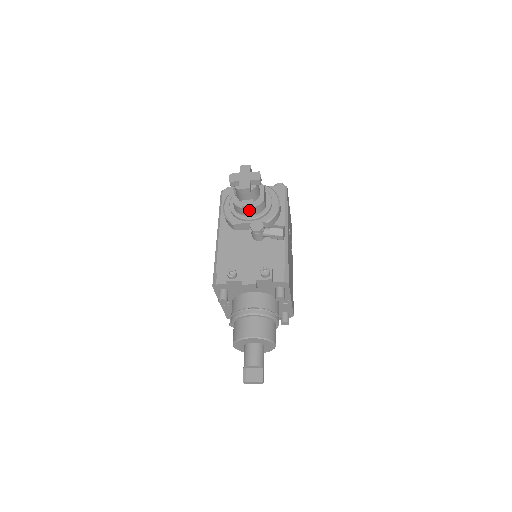
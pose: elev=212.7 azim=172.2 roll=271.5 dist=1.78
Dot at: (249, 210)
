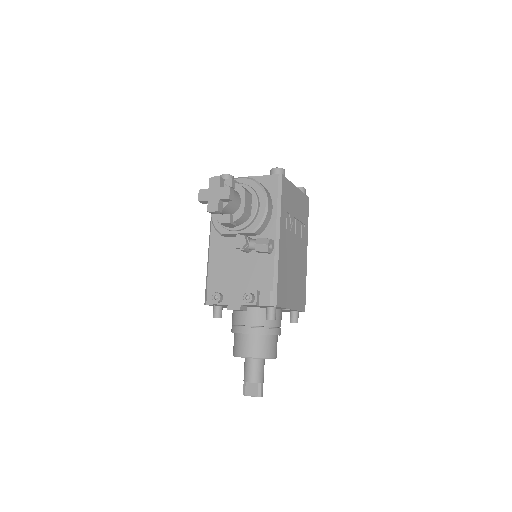
Dot at: (229, 225)
